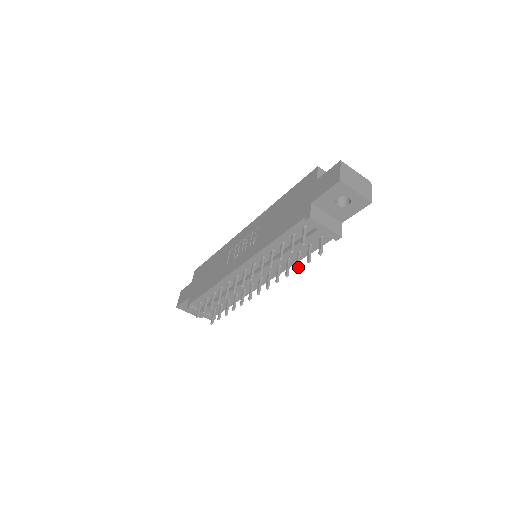
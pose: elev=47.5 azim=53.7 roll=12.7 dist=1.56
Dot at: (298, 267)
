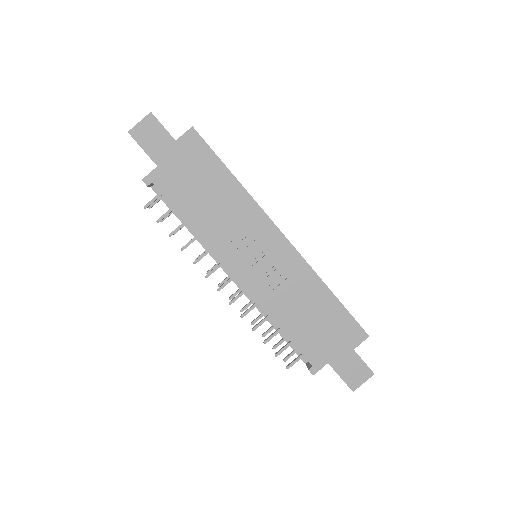
Dot at: occluded
